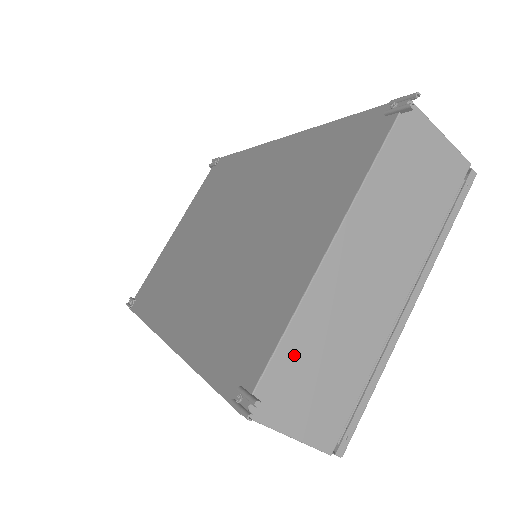
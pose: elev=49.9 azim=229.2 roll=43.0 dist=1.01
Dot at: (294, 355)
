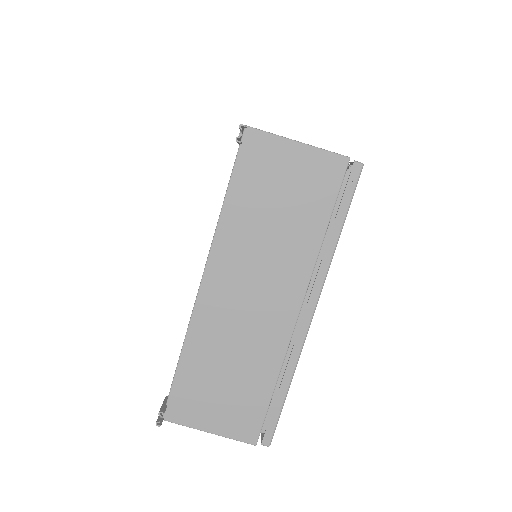
Dot at: (194, 373)
